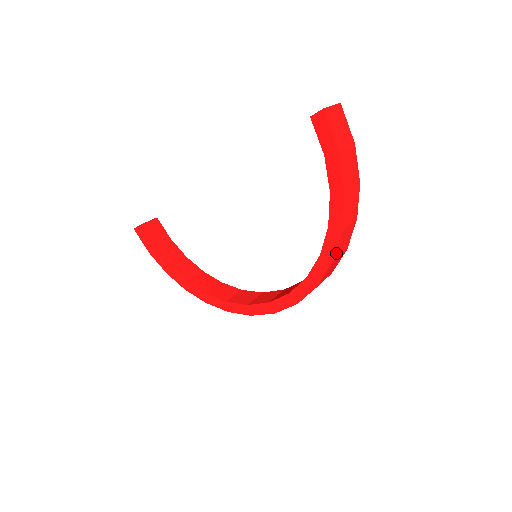
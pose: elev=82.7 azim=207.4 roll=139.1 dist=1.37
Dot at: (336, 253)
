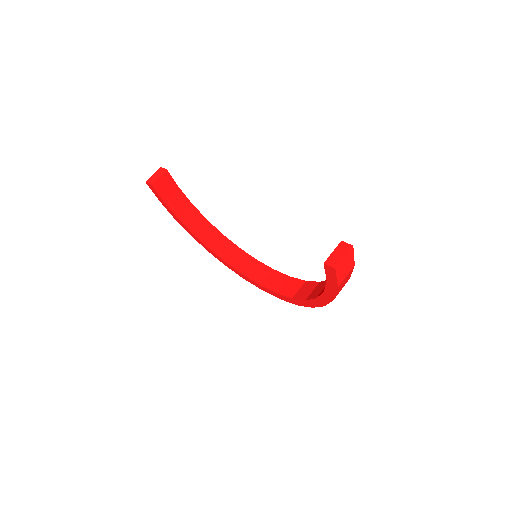
Dot at: occluded
